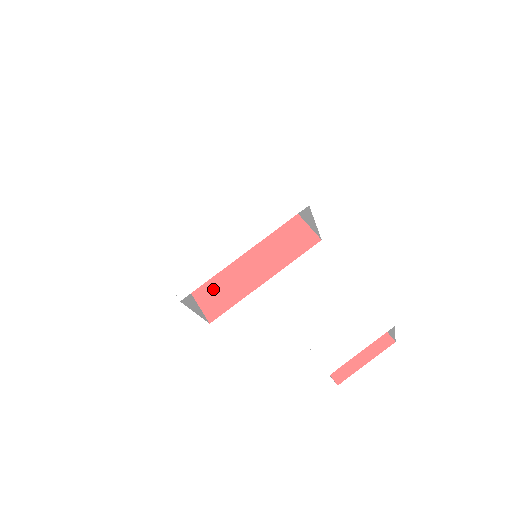
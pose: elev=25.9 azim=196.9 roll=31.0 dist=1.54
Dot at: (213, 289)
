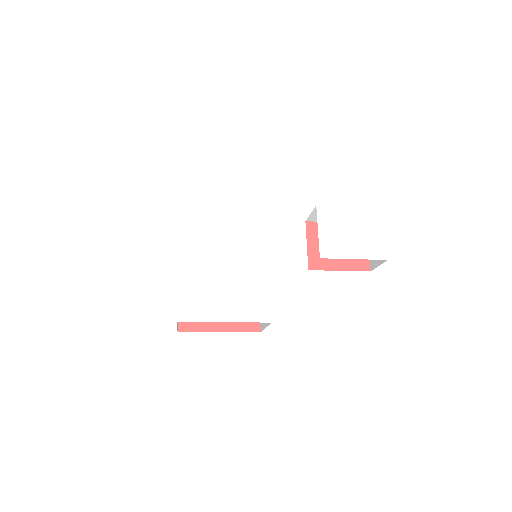
Dot at: occluded
